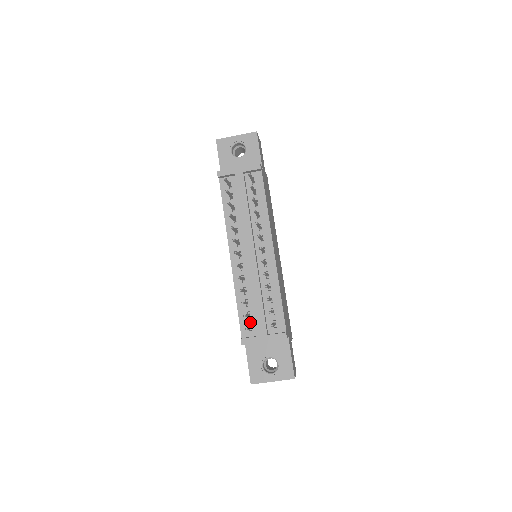
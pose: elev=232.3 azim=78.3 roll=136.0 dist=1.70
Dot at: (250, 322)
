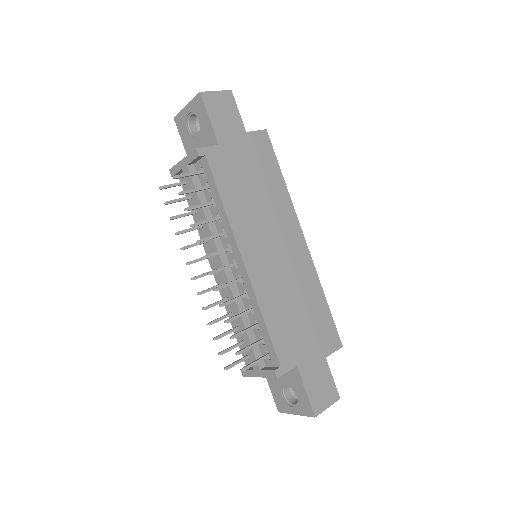
Dot at: occluded
